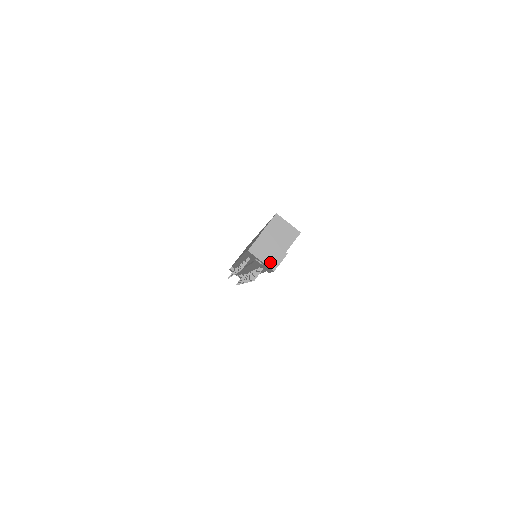
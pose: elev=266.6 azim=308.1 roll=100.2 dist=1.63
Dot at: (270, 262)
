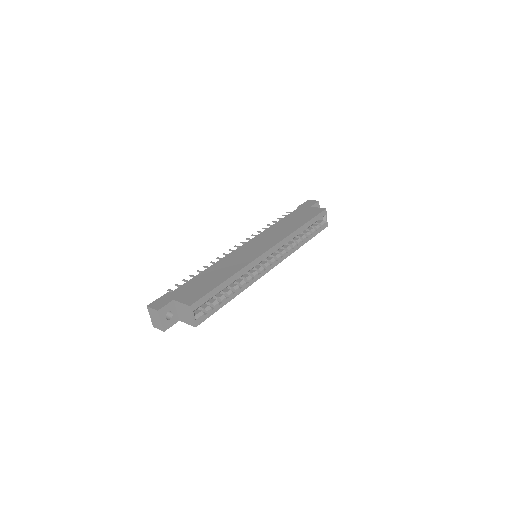
Dot at: (154, 322)
